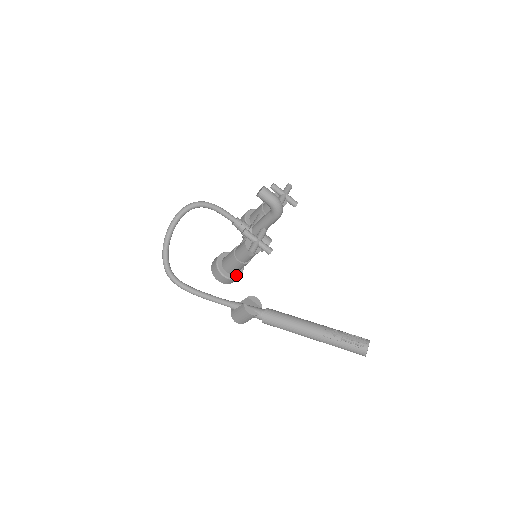
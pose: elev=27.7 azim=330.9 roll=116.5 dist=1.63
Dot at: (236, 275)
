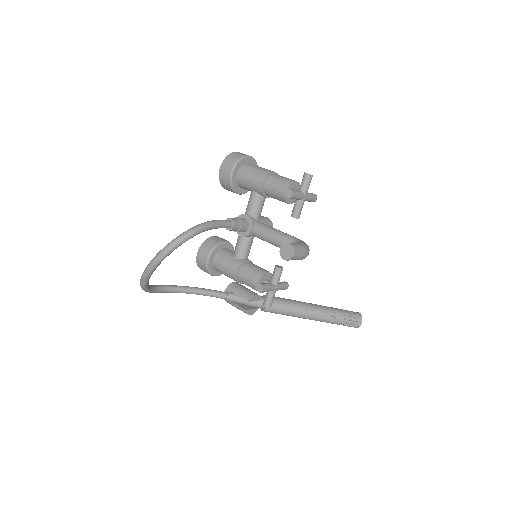
Dot at: occluded
